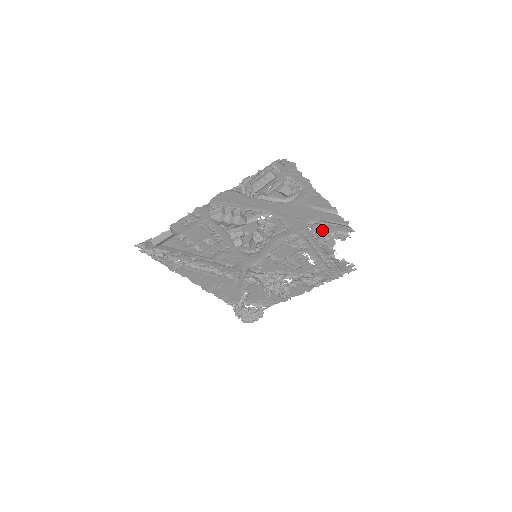
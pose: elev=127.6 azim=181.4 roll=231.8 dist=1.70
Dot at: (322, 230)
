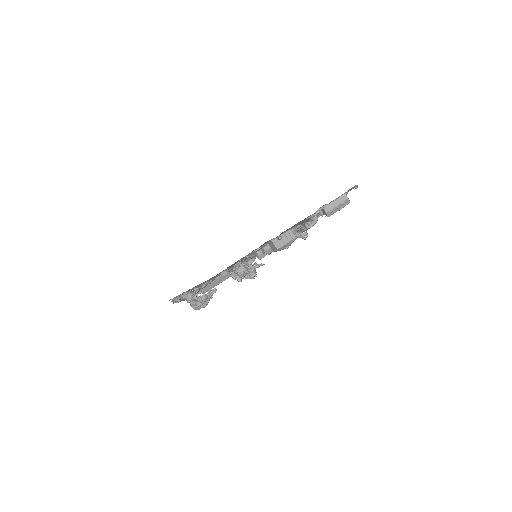
Dot at: occluded
